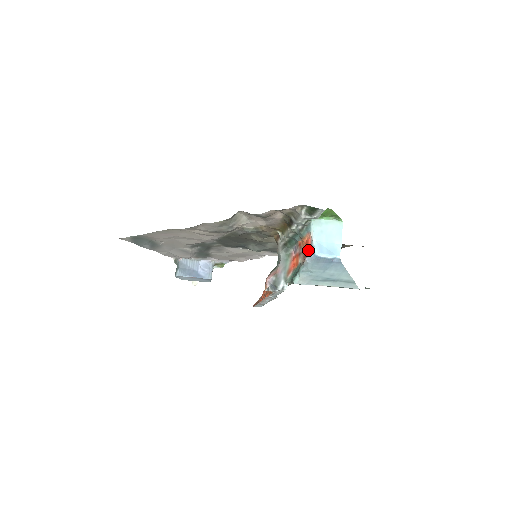
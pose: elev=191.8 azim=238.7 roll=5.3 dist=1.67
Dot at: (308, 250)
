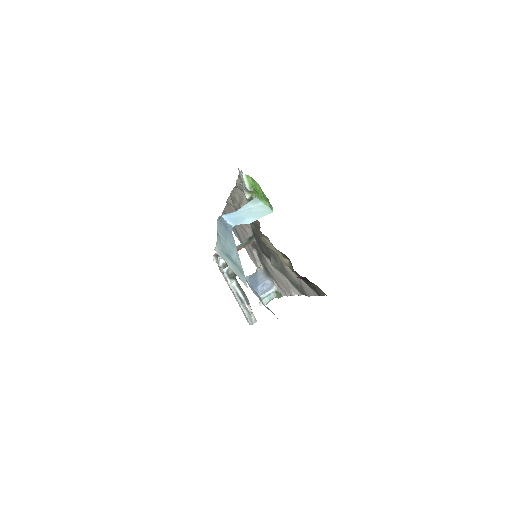
Dot at: occluded
